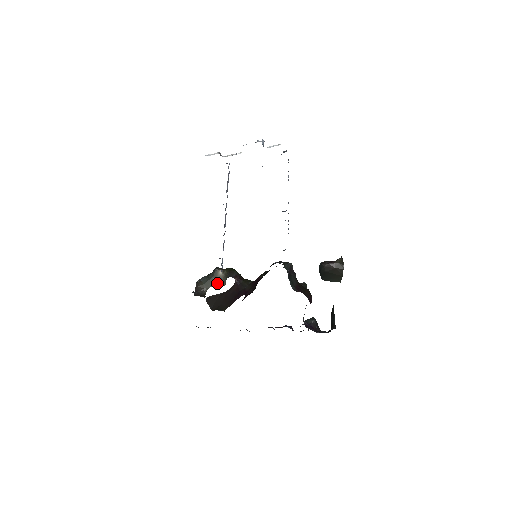
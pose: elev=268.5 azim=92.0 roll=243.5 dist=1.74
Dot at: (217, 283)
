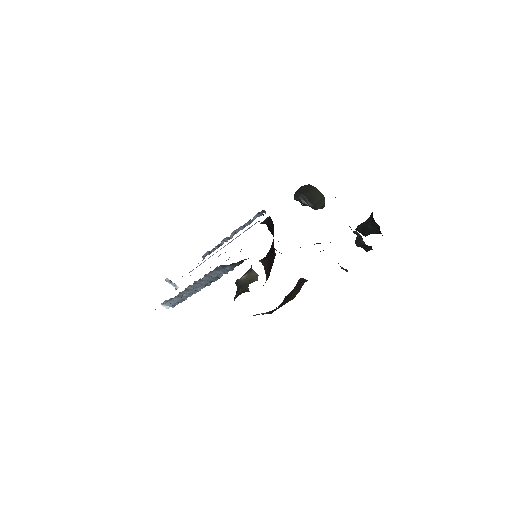
Dot at: (250, 281)
